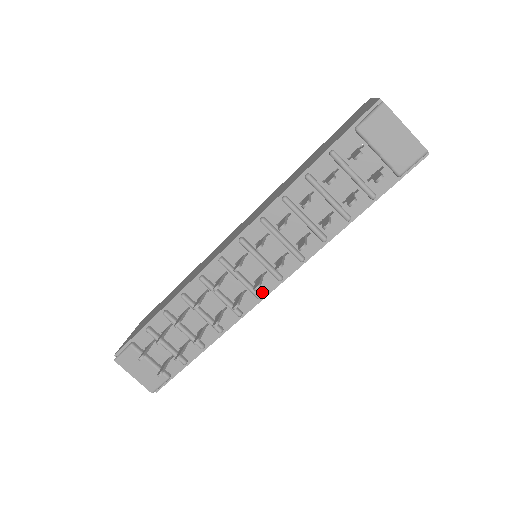
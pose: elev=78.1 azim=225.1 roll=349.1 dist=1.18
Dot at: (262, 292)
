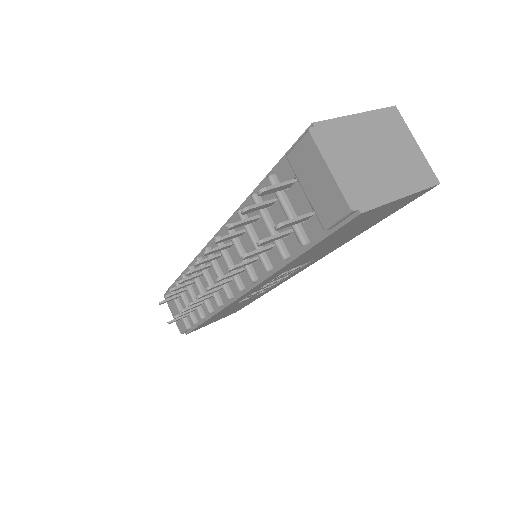
Dot at: (233, 294)
